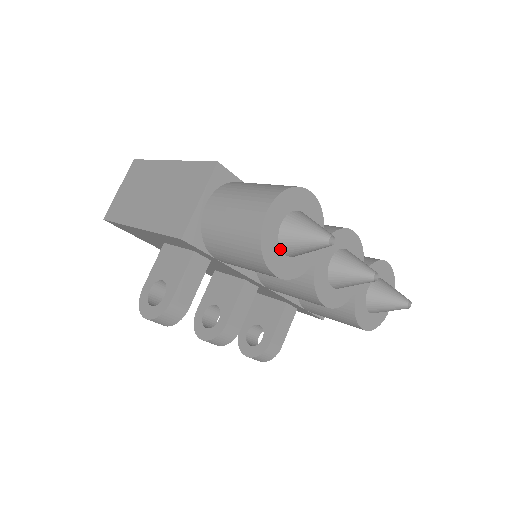
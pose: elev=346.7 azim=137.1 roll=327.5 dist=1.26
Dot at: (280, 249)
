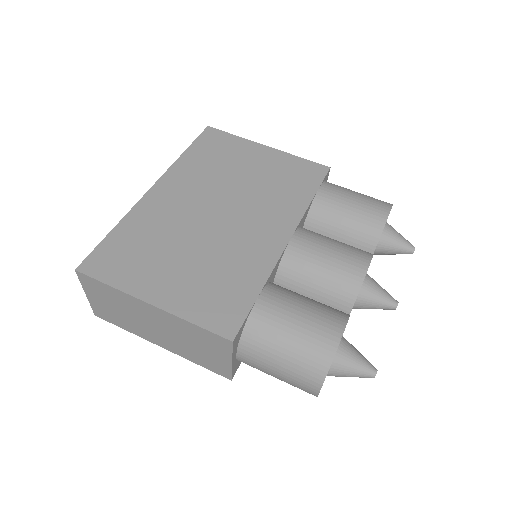
Dot at: occluded
